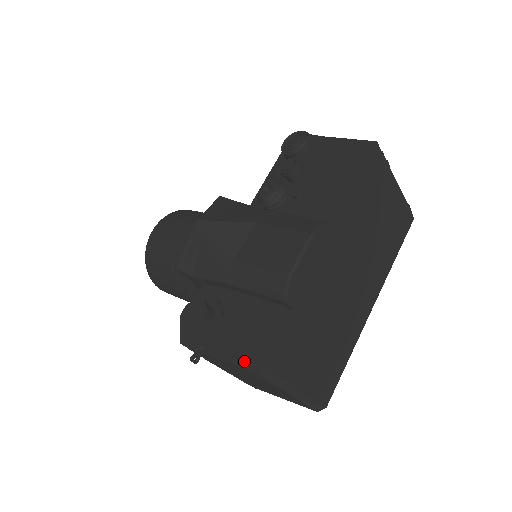
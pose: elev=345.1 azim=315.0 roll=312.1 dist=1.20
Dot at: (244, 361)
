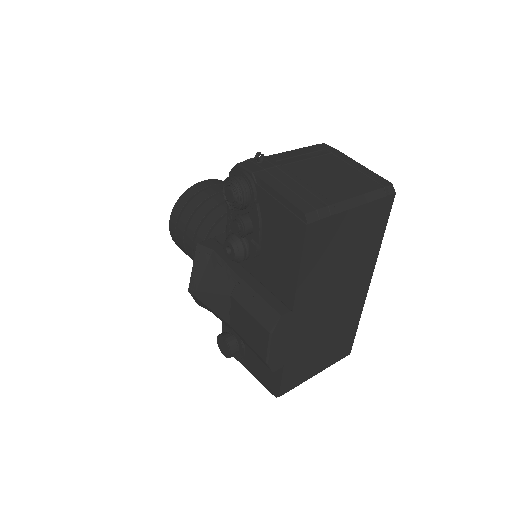
Dot at: (267, 386)
